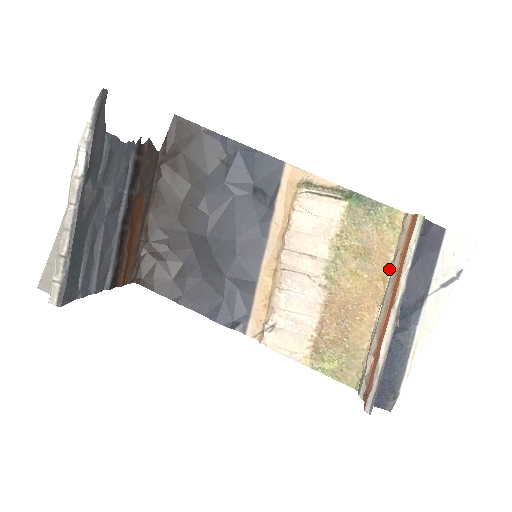
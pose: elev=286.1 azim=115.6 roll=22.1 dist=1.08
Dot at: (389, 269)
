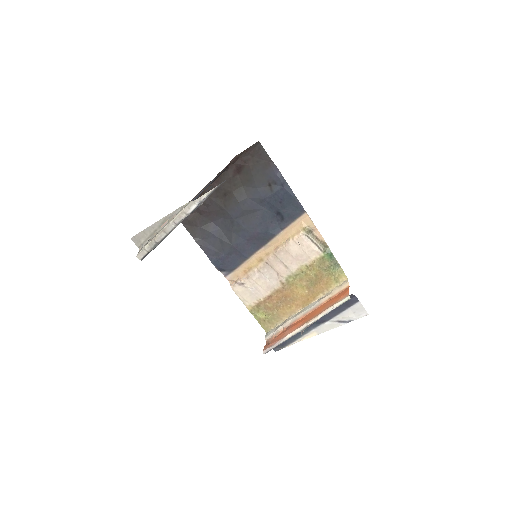
Dot at: (320, 296)
